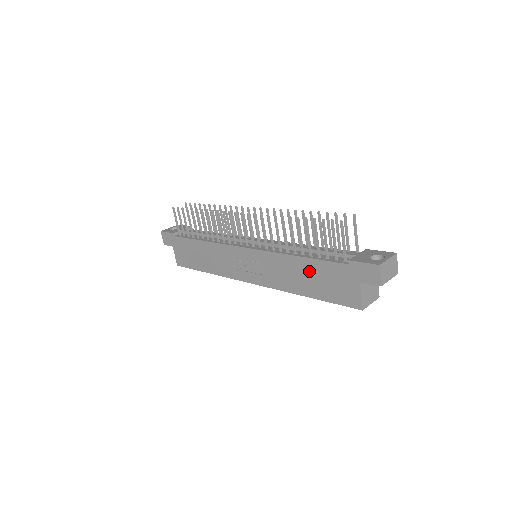
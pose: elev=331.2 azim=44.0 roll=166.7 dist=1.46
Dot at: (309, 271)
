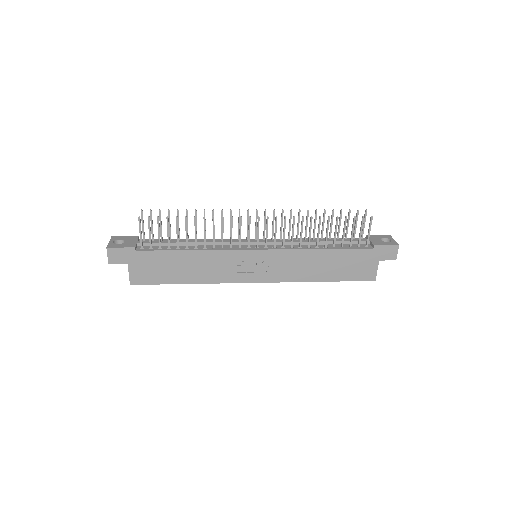
Dot at: (333, 260)
